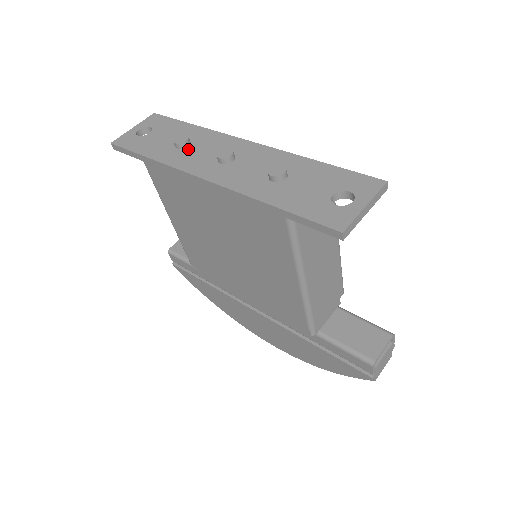
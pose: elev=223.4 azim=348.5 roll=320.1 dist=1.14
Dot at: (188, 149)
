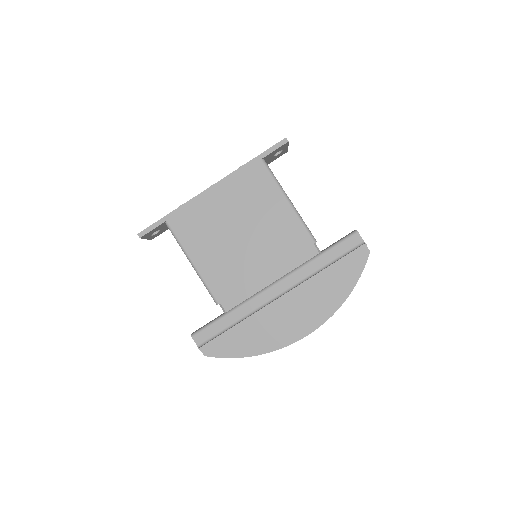
Dot at: occluded
